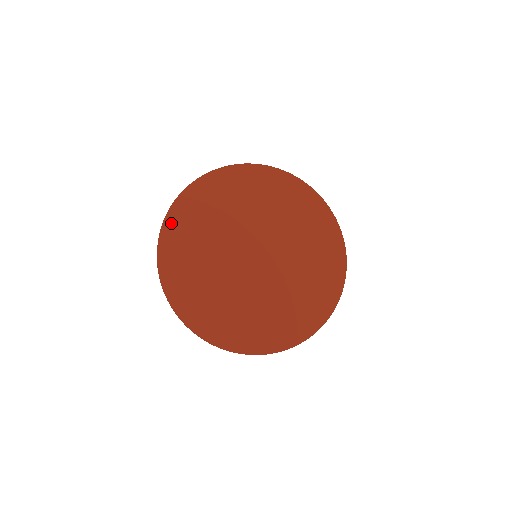
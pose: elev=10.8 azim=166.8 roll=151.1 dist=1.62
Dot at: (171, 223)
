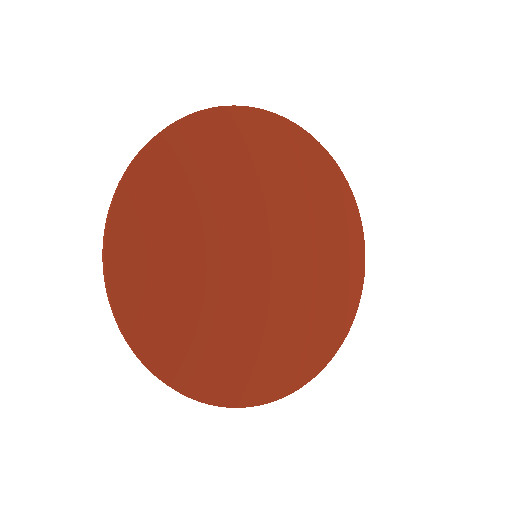
Dot at: (118, 255)
